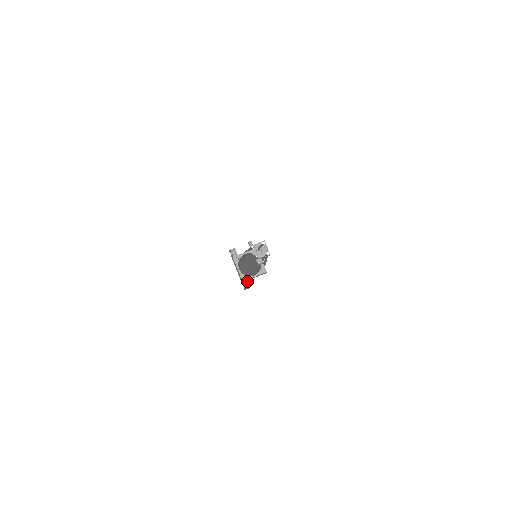
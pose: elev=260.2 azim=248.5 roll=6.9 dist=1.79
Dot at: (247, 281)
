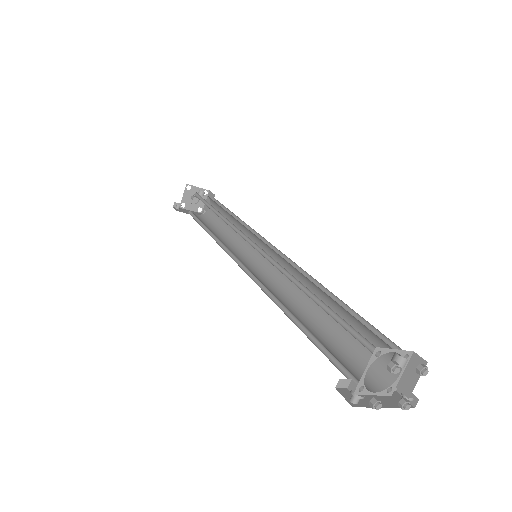
Dot at: occluded
